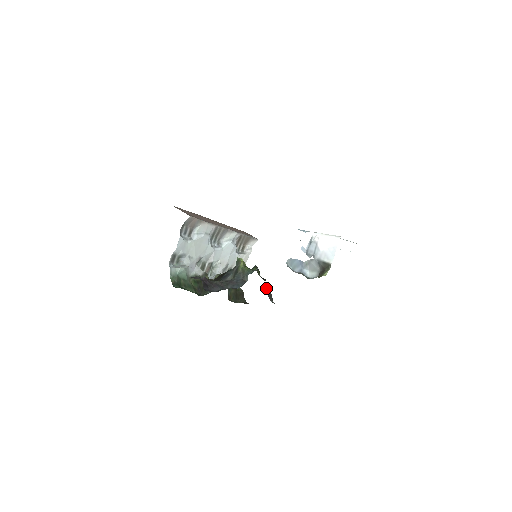
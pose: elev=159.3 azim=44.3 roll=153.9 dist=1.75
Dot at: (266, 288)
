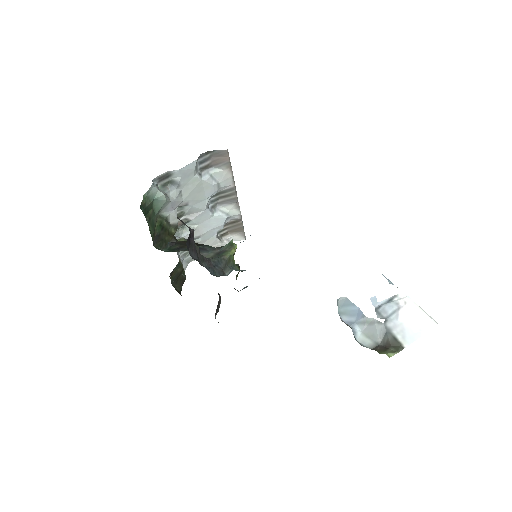
Dot at: (220, 297)
